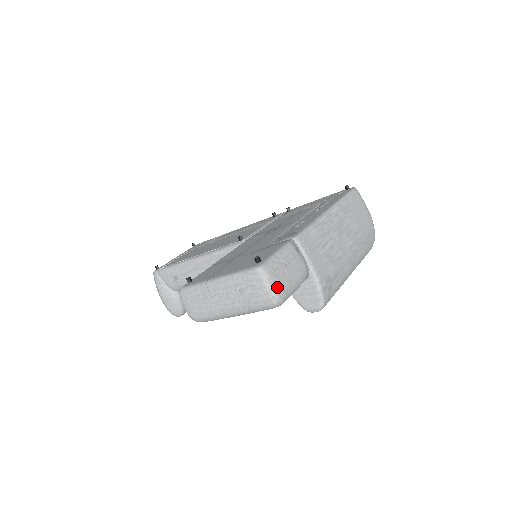
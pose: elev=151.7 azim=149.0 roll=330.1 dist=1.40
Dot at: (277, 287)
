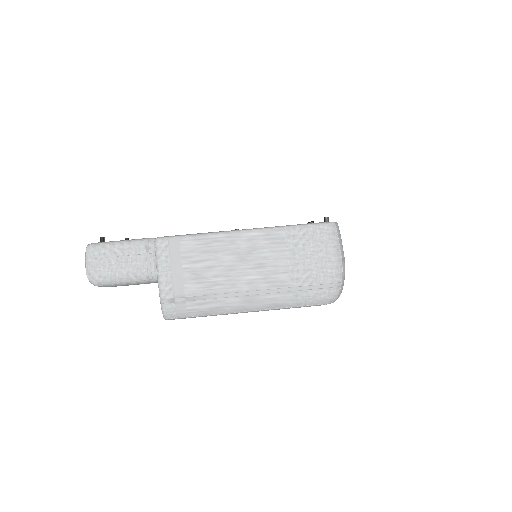
Dot at: (92, 268)
